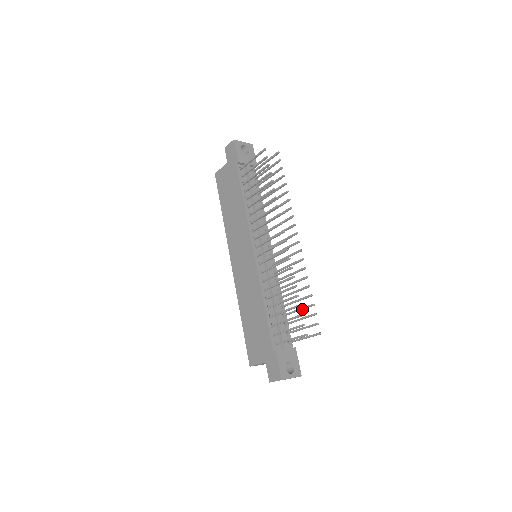
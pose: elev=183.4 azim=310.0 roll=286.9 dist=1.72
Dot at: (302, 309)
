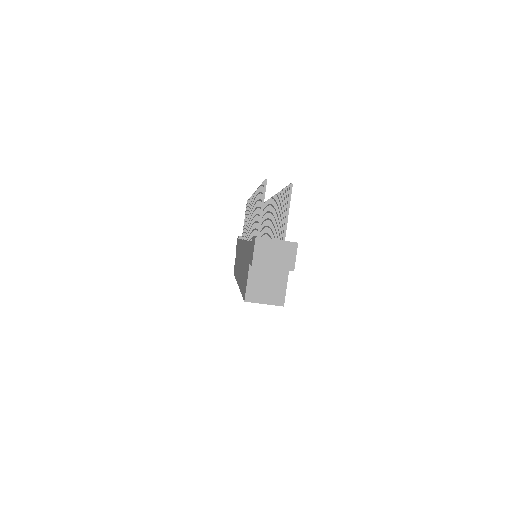
Dot at: (281, 207)
